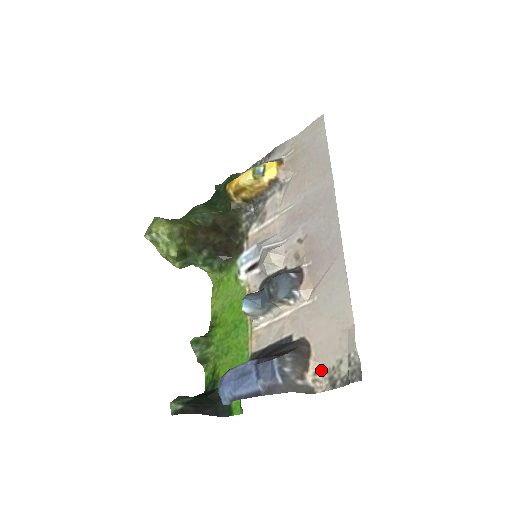
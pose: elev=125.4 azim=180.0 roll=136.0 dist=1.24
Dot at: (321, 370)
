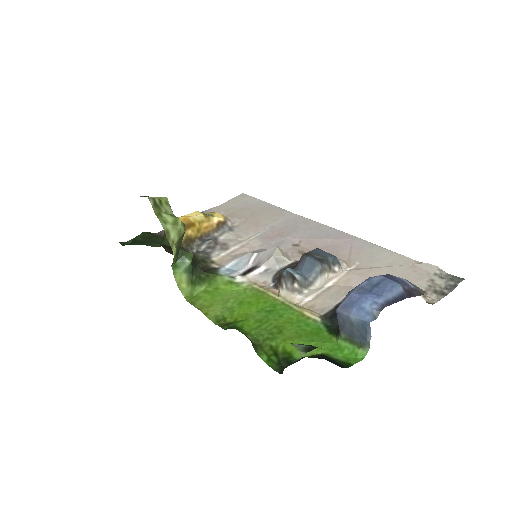
Dot at: occluded
